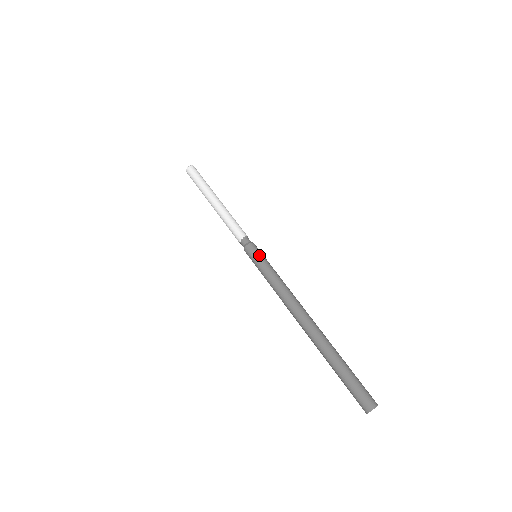
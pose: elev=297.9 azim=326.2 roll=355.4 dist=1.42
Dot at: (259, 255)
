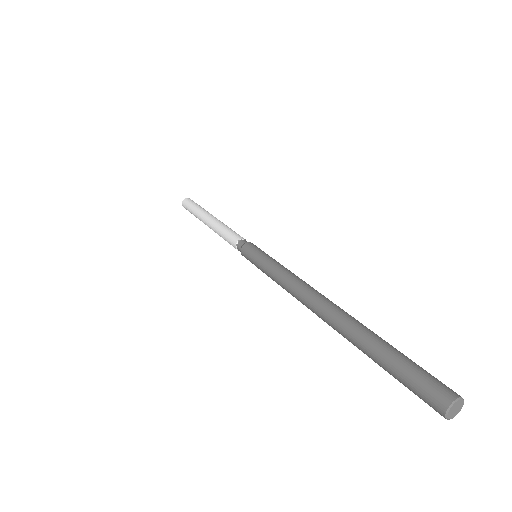
Dot at: (257, 251)
